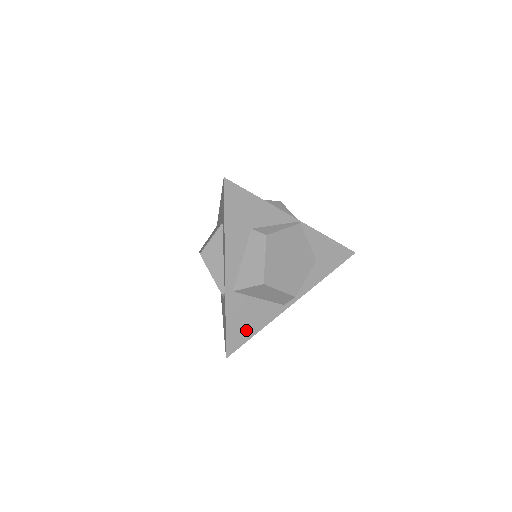
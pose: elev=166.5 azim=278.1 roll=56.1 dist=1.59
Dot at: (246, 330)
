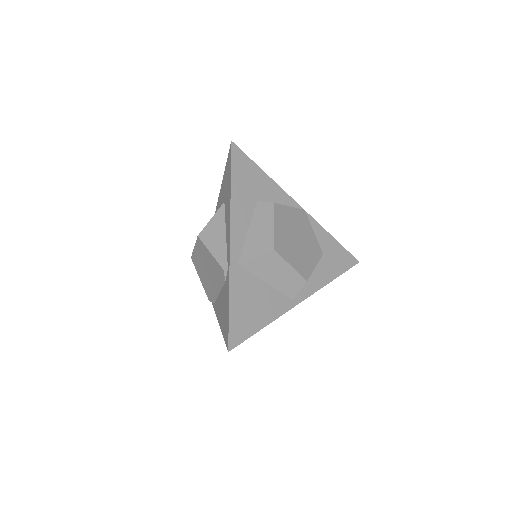
Dot at: (252, 319)
